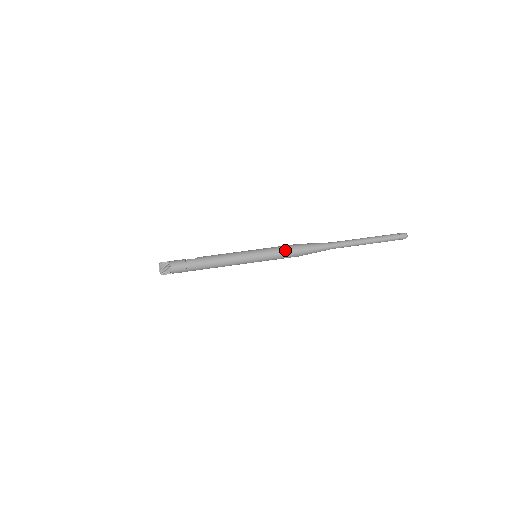
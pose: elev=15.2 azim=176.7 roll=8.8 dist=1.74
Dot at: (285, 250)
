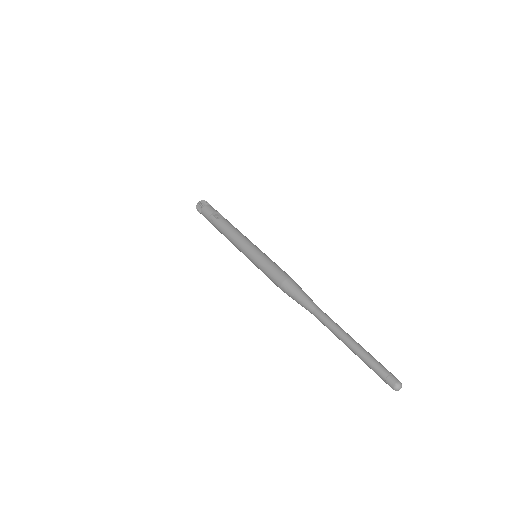
Dot at: (270, 276)
